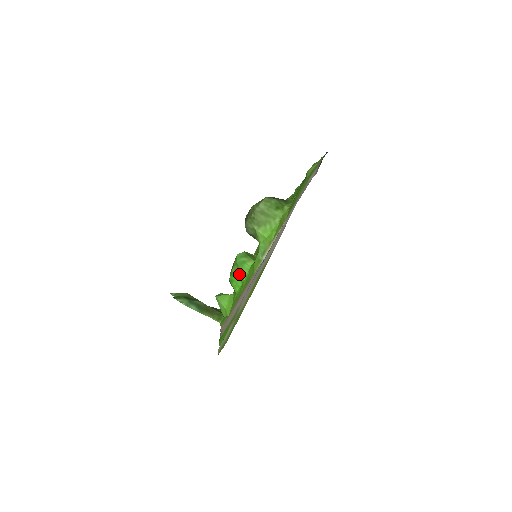
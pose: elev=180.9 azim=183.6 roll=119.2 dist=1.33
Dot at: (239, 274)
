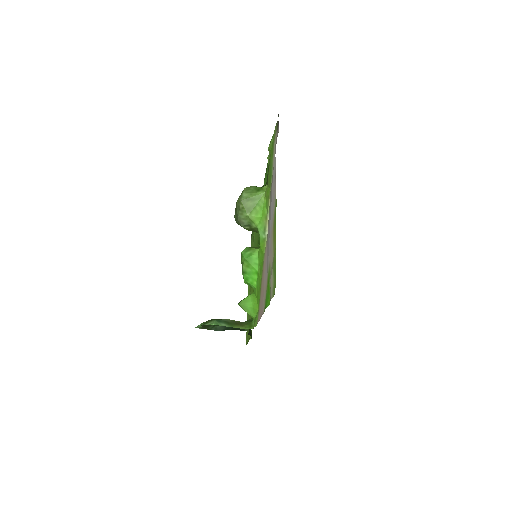
Dot at: (251, 268)
